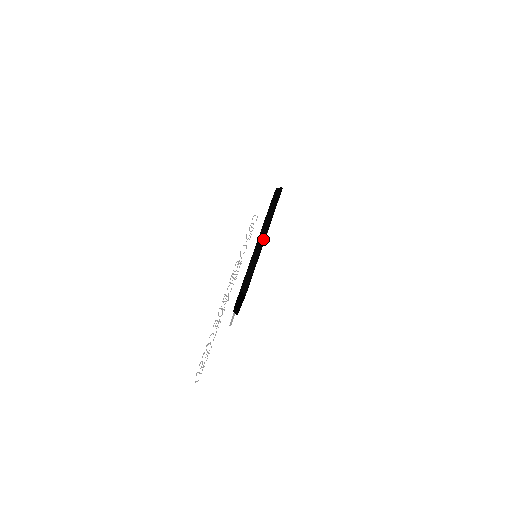
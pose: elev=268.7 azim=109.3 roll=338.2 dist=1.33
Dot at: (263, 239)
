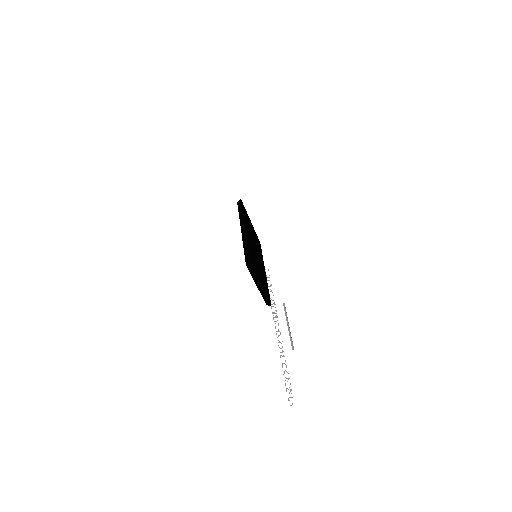
Dot at: (244, 230)
